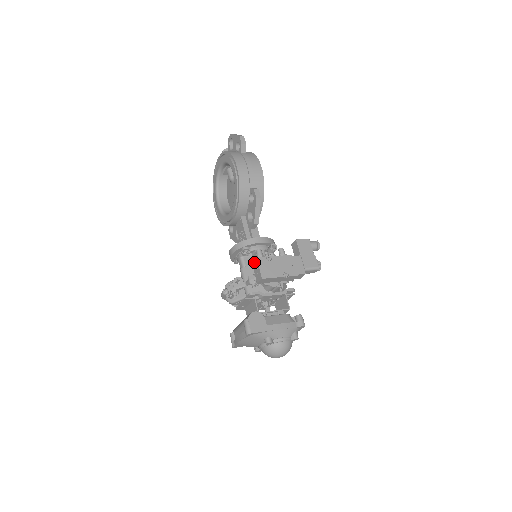
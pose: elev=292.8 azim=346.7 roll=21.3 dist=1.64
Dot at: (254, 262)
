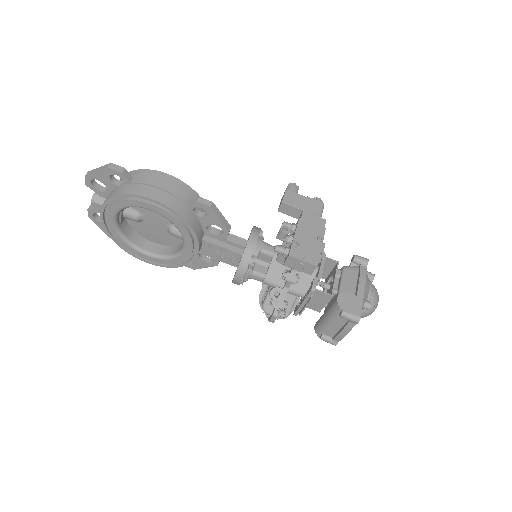
Dot at: (288, 262)
